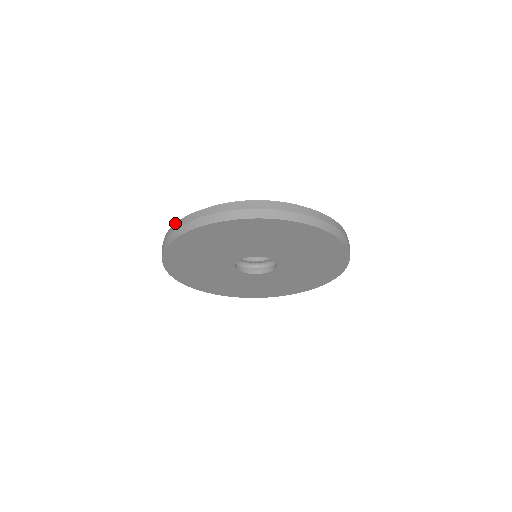
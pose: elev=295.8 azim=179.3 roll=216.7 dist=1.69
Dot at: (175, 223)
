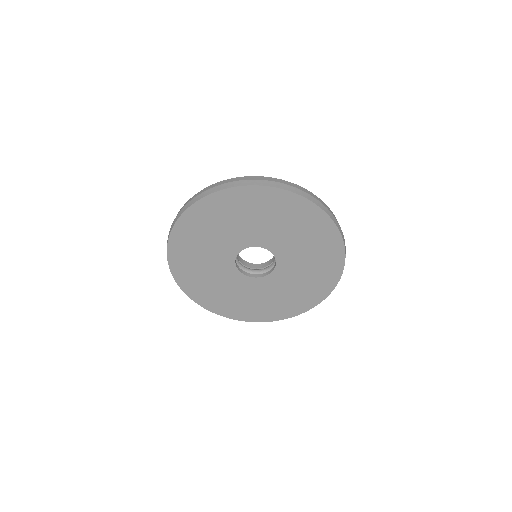
Dot at: (224, 180)
